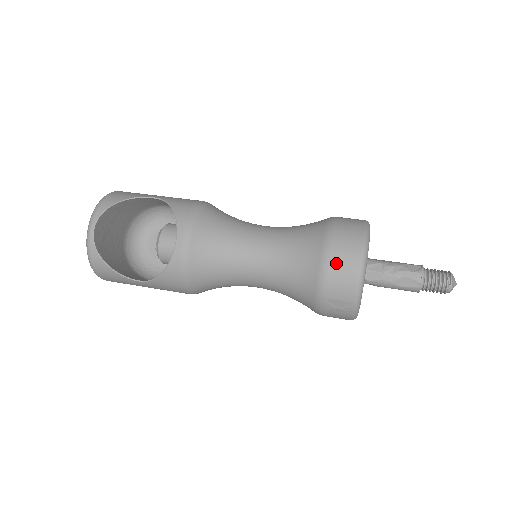
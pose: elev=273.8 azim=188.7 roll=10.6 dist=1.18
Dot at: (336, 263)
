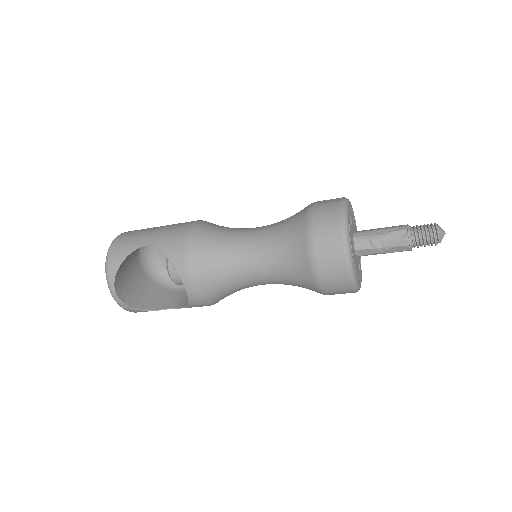
Dot at: (325, 273)
